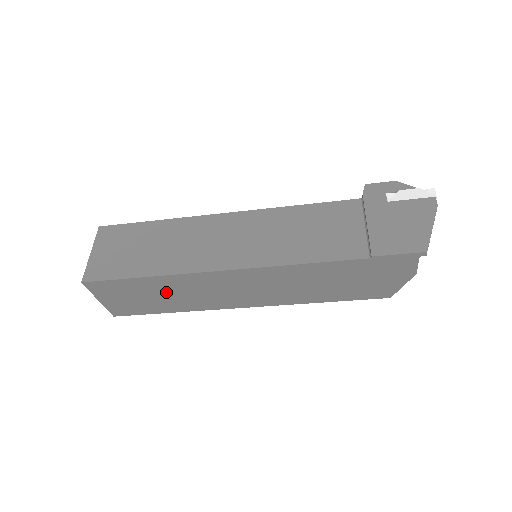
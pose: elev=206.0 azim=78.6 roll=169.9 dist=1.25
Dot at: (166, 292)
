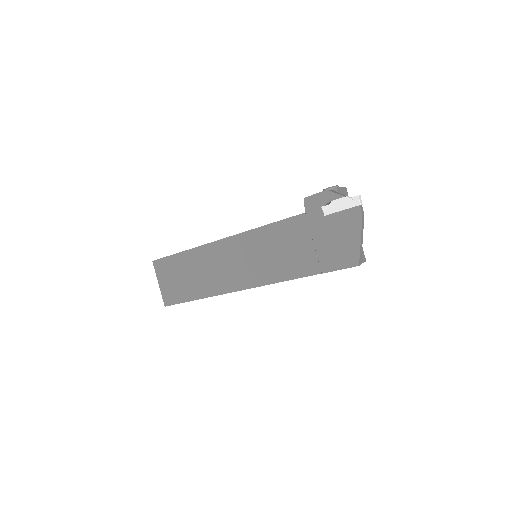
Dot at: occluded
